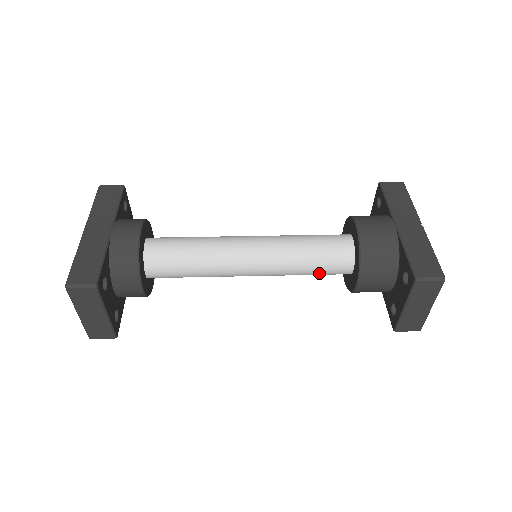
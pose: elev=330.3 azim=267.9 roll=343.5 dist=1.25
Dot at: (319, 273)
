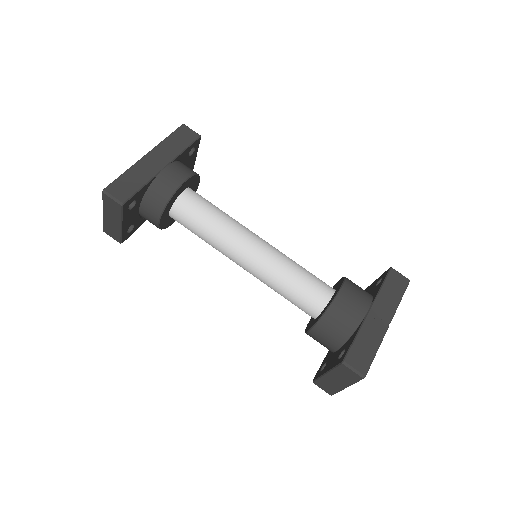
Dot at: (291, 302)
